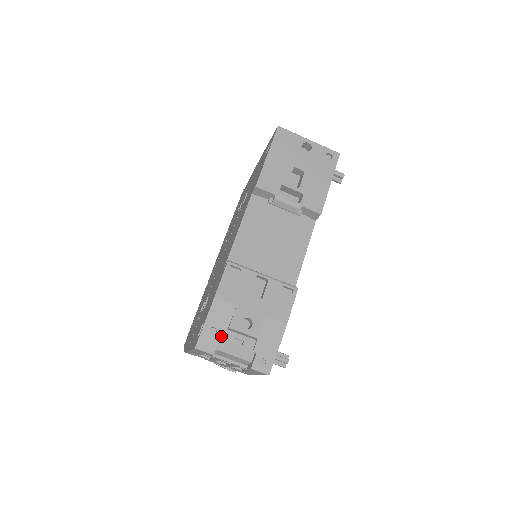
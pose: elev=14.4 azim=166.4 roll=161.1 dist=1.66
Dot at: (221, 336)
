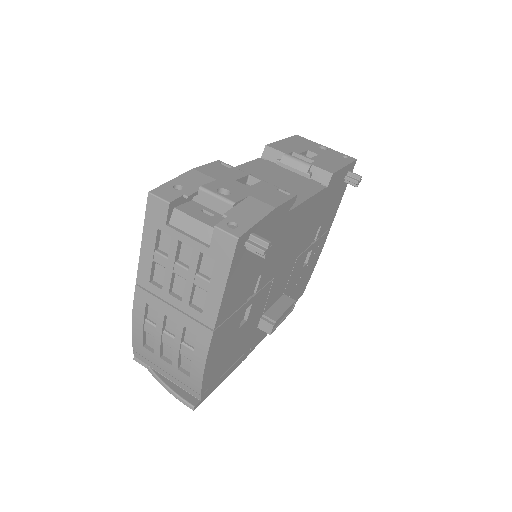
Dot at: (187, 193)
